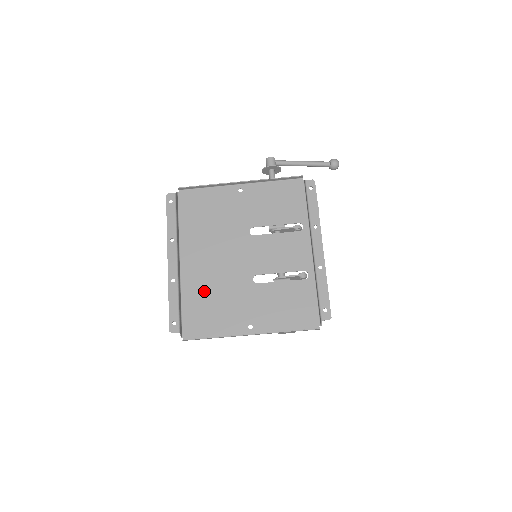
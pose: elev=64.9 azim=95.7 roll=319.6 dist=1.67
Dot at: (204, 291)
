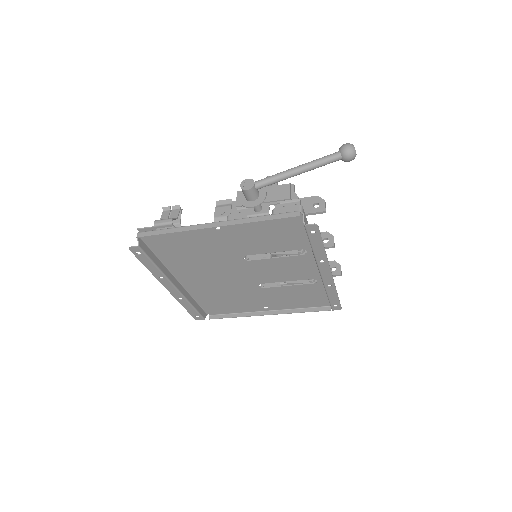
Dot at: (213, 294)
